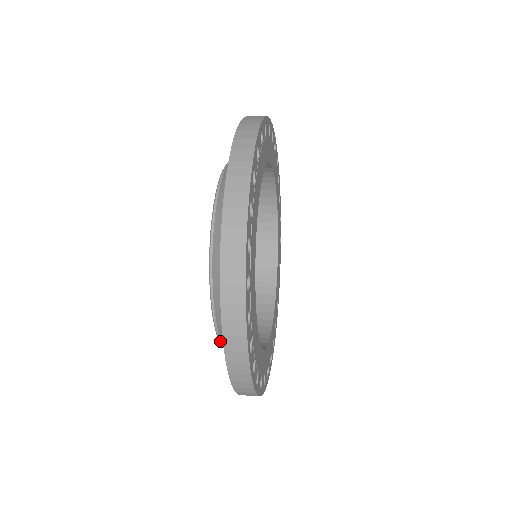
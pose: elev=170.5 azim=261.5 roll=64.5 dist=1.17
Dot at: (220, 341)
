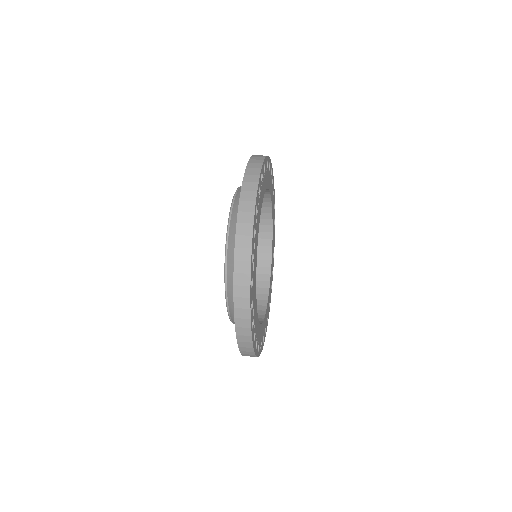
Dot at: occluded
